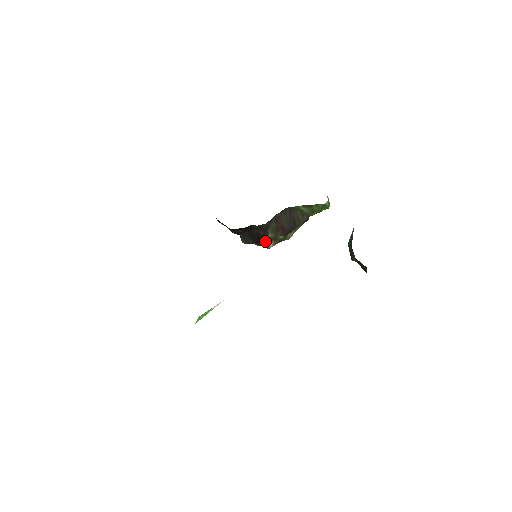
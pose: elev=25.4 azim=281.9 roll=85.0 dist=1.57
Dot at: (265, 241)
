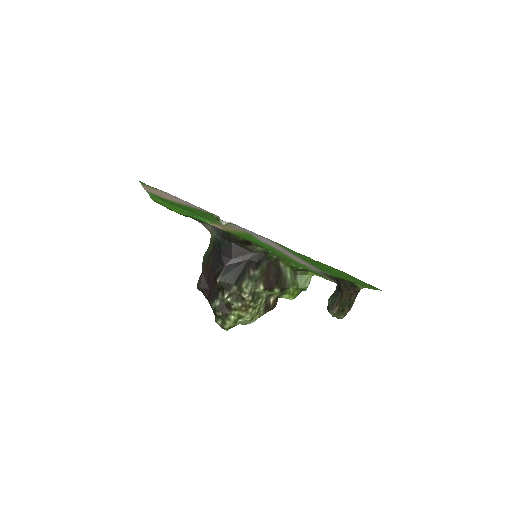
Dot at: (251, 274)
